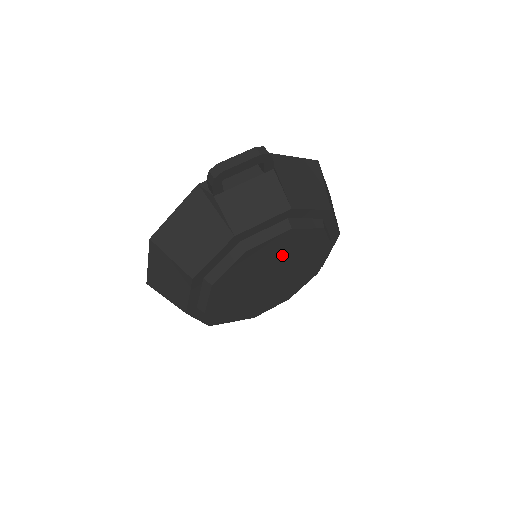
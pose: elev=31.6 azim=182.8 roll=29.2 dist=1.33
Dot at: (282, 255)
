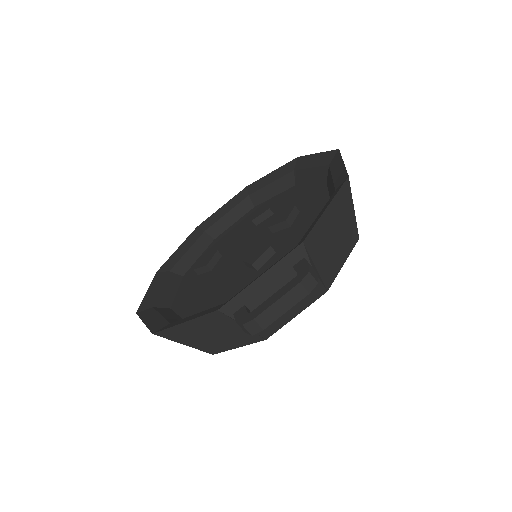
Dot at: occluded
